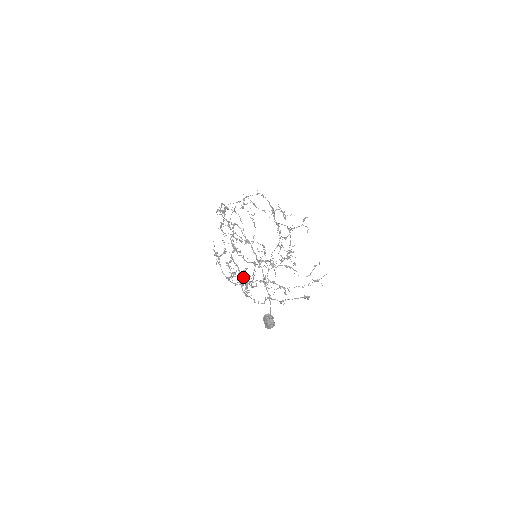
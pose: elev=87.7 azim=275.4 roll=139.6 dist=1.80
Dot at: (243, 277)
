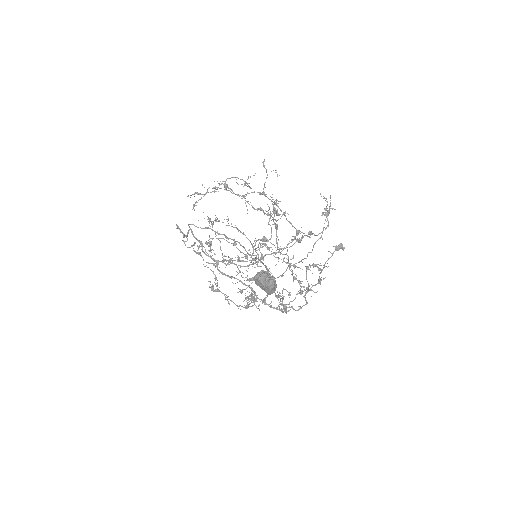
Dot at: occluded
